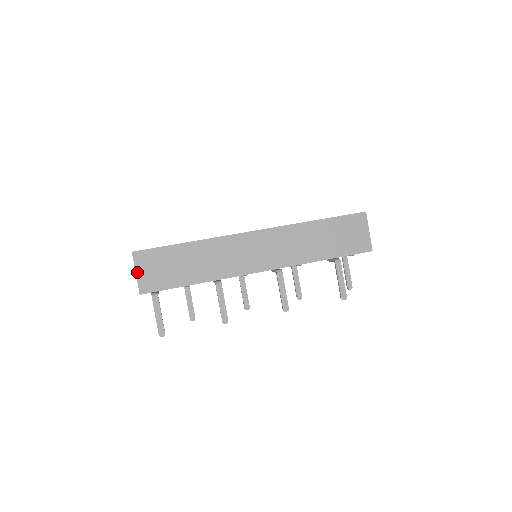
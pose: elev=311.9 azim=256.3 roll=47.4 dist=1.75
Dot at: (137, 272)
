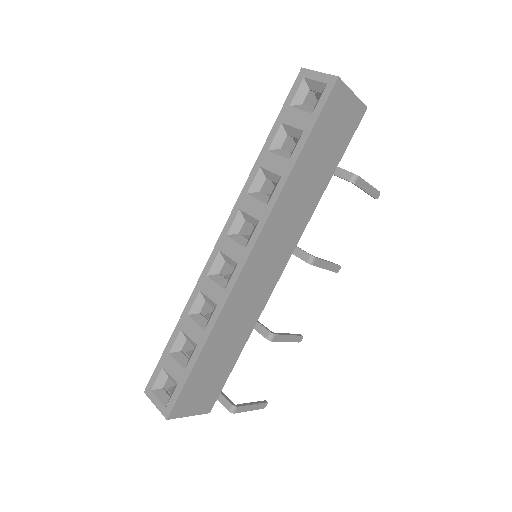
Dot at: (189, 415)
